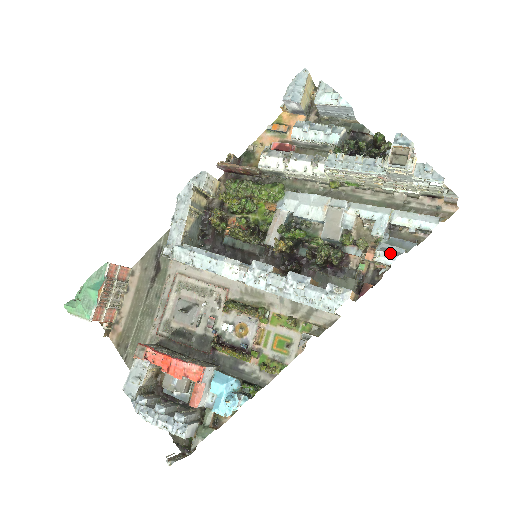
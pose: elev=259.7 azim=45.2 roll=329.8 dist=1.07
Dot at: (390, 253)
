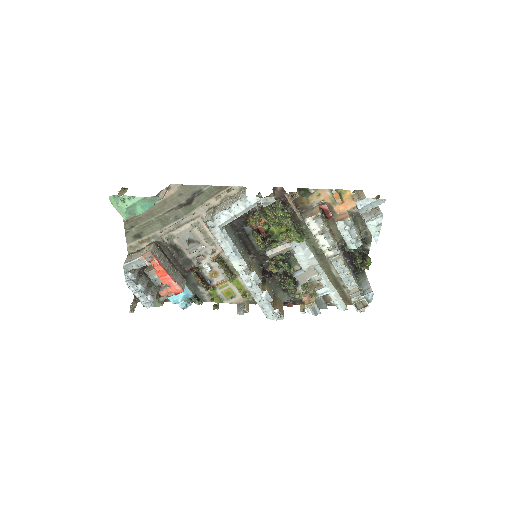
Dot at: (314, 313)
